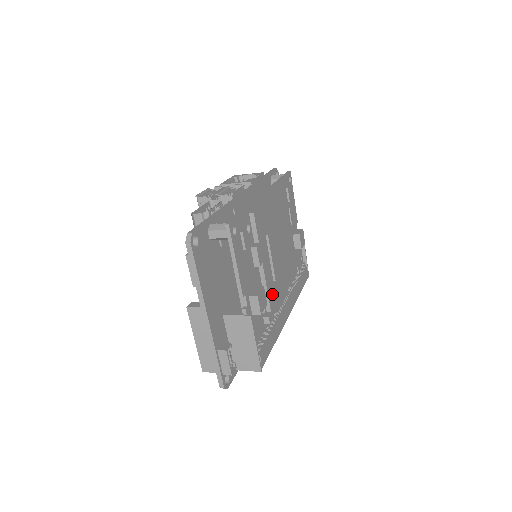
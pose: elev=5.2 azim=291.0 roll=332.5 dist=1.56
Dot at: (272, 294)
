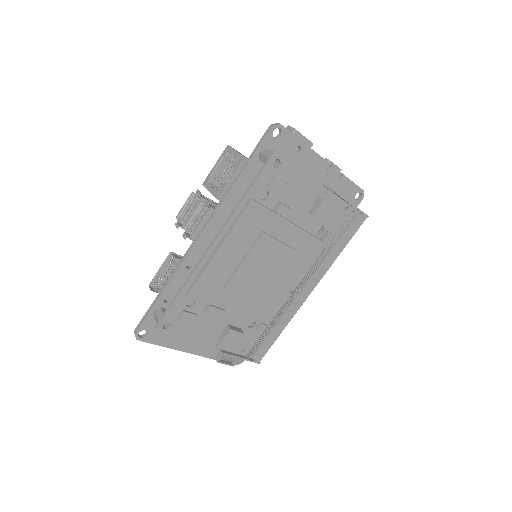
Dot at: (260, 311)
